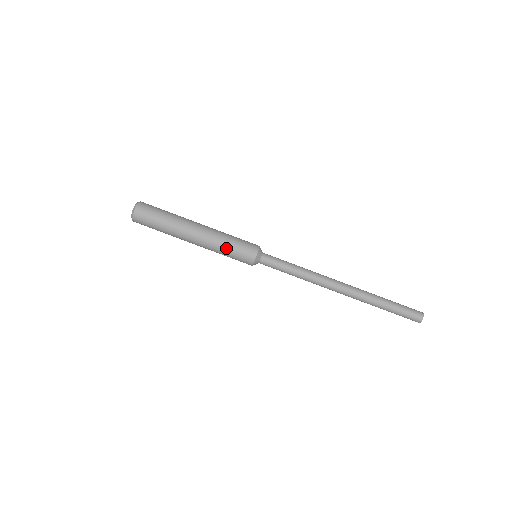
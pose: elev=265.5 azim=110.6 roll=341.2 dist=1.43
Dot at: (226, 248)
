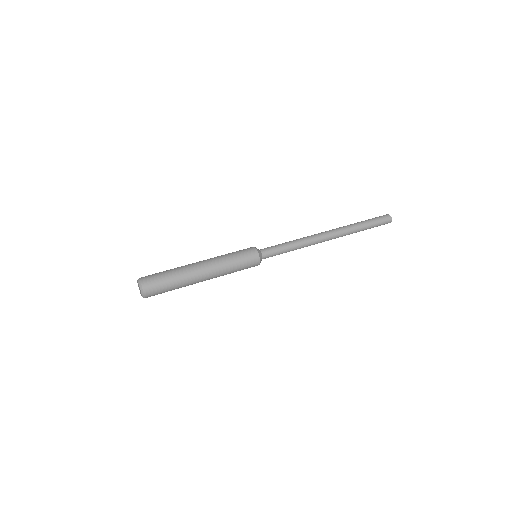
Dot at: (229, 255)
